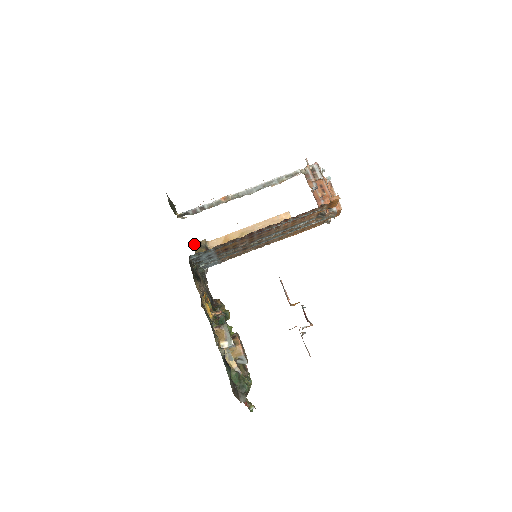
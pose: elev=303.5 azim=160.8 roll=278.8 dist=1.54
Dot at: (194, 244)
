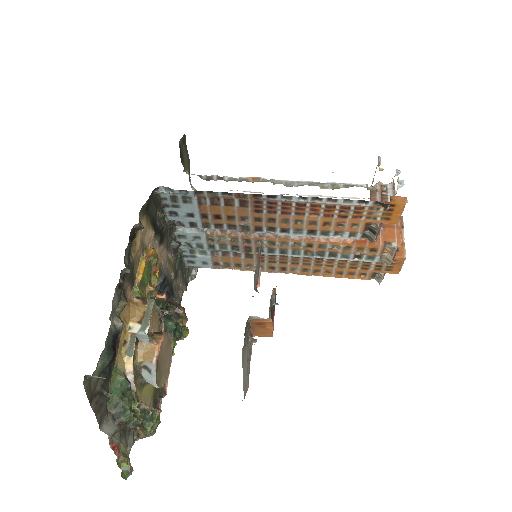
Dot at: occluded
